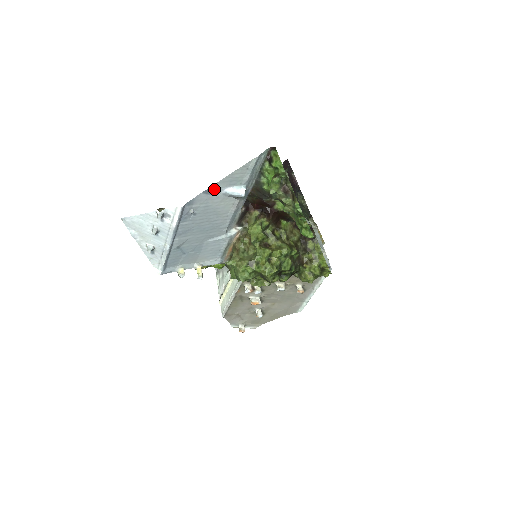
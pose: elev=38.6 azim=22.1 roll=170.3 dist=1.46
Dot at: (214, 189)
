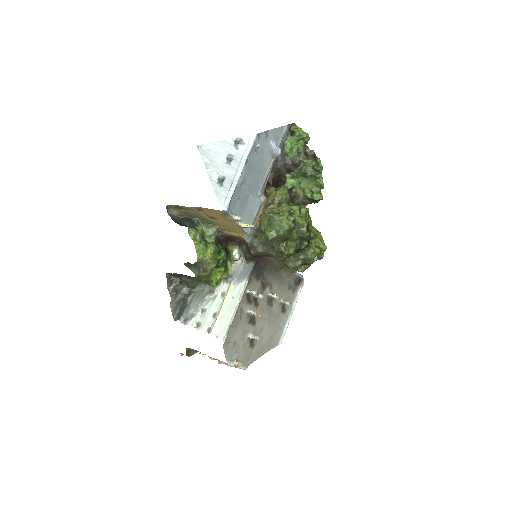
Dot at: (268, 135)
